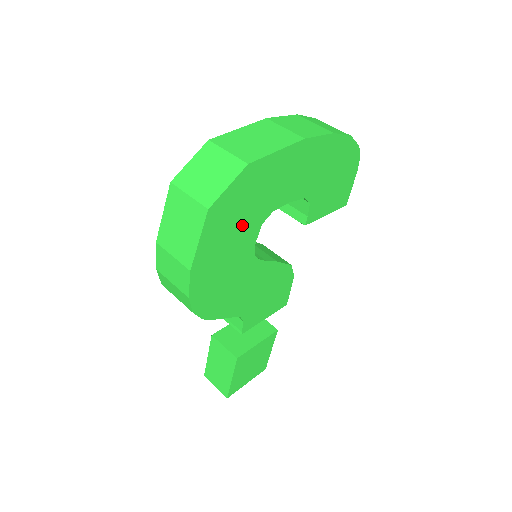
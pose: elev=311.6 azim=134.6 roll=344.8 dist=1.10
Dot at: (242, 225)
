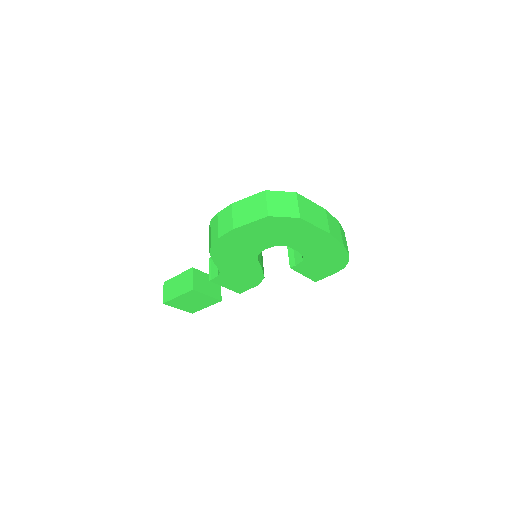
Dot at: (270, 236)
